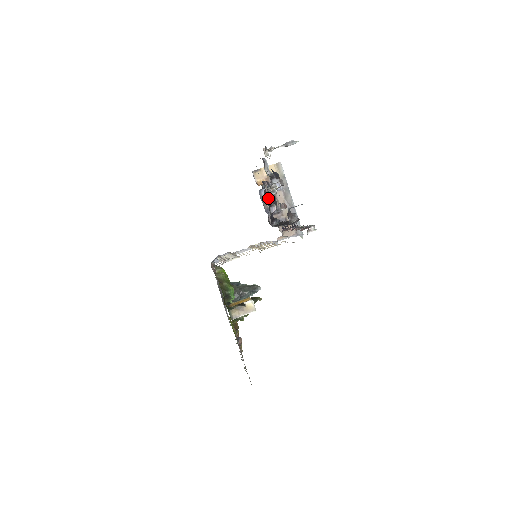
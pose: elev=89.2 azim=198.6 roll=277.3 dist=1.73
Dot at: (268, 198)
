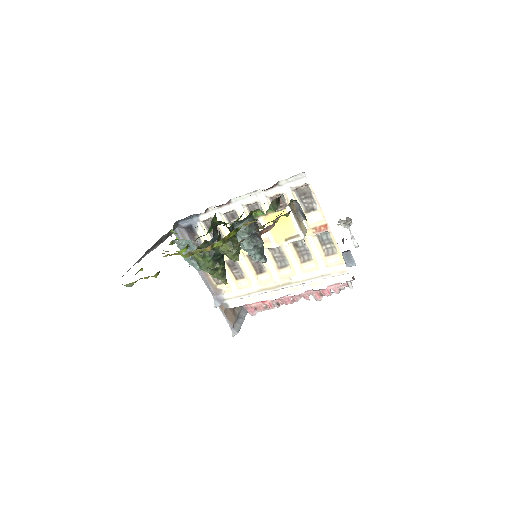
Dot at: occluded
